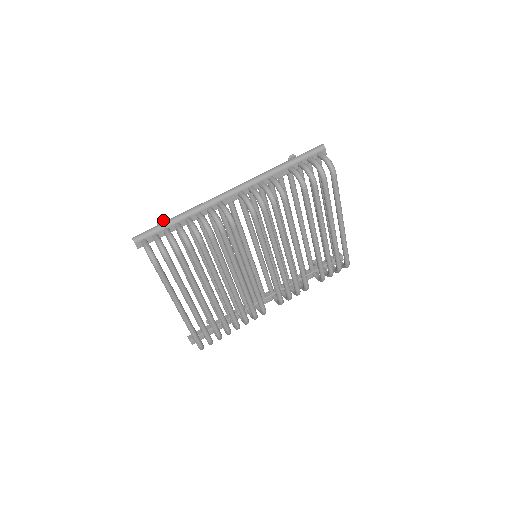
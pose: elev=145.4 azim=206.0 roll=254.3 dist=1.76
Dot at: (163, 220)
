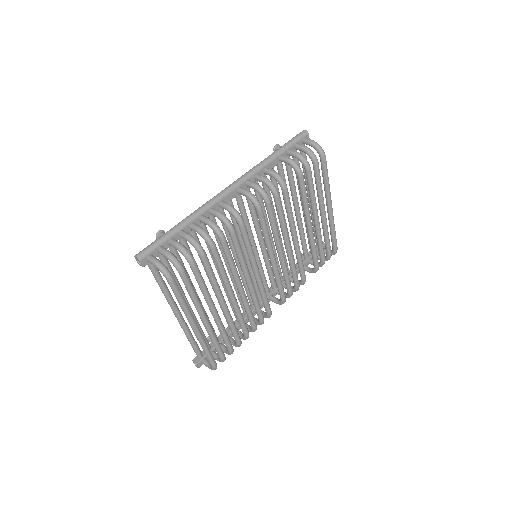
Dot at: (162, 231)
